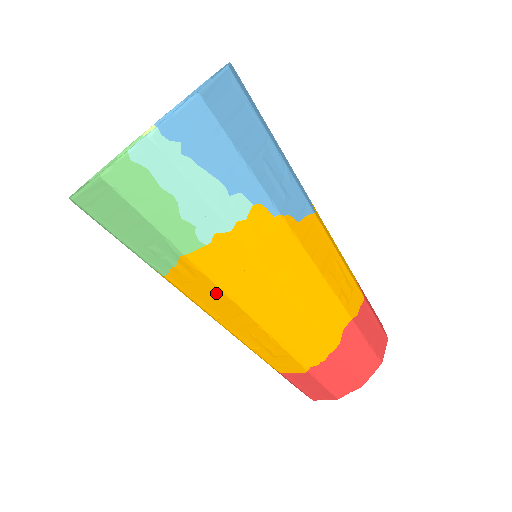
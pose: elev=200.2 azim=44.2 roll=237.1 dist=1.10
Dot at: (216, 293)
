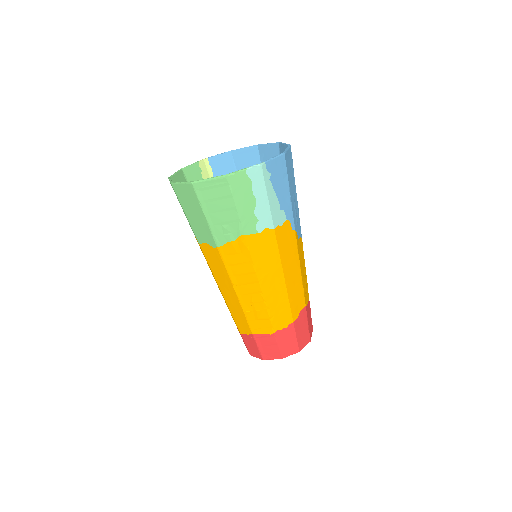
Dot at: (247, 265)
